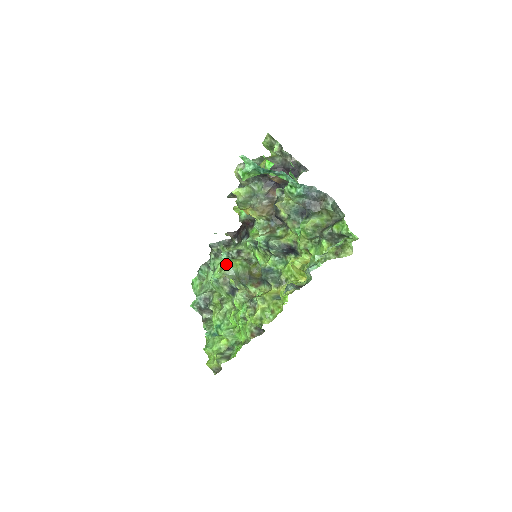
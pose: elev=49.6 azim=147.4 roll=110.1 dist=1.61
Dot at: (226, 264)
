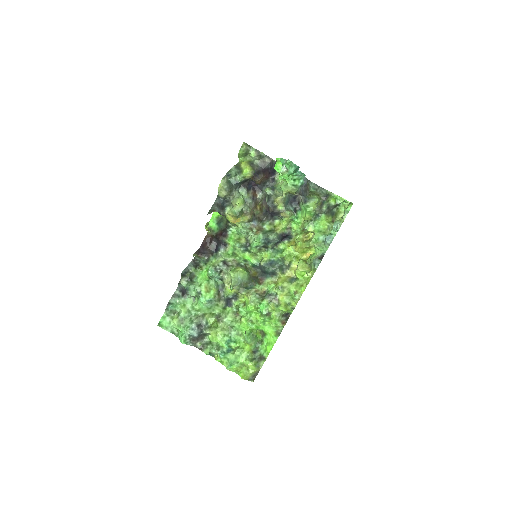
Dot at: (214, 281)
